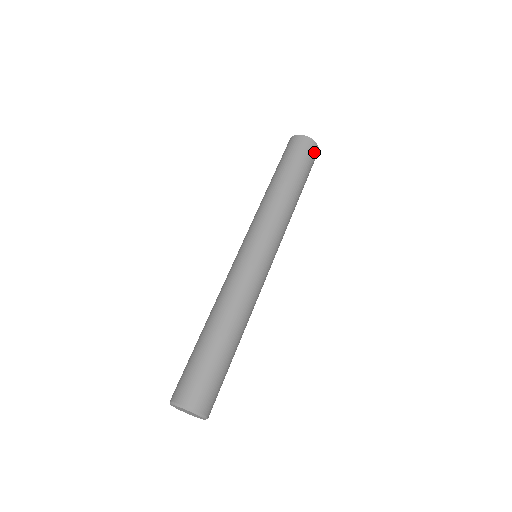
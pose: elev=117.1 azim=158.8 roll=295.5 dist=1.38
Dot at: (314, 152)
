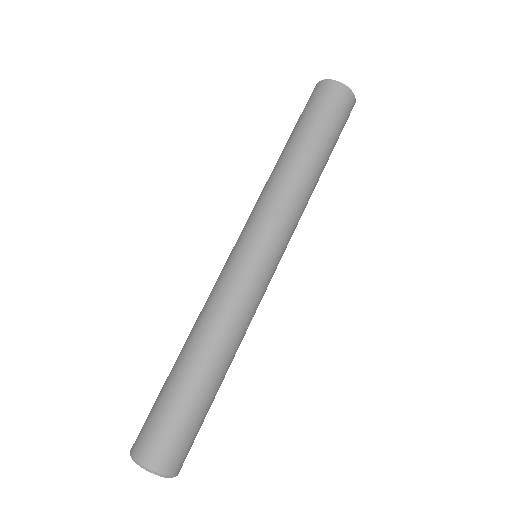
Dot at: (342, 98)
